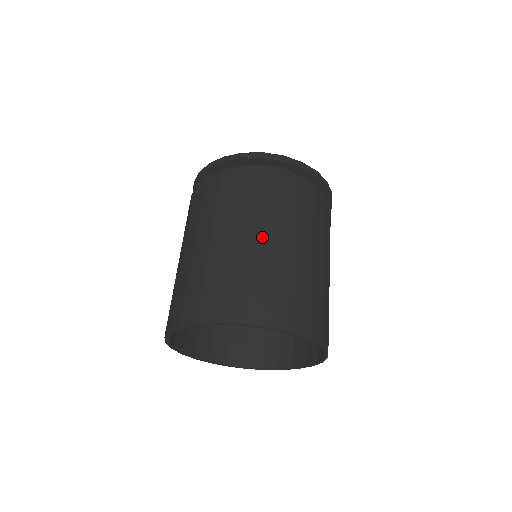
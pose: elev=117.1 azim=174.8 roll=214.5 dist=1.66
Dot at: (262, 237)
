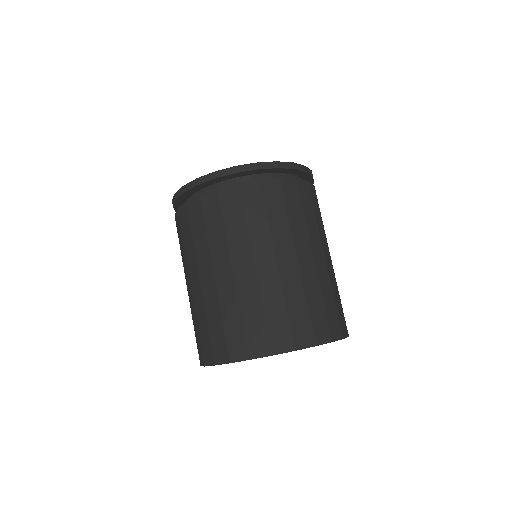
Dot at: (304, 257)
